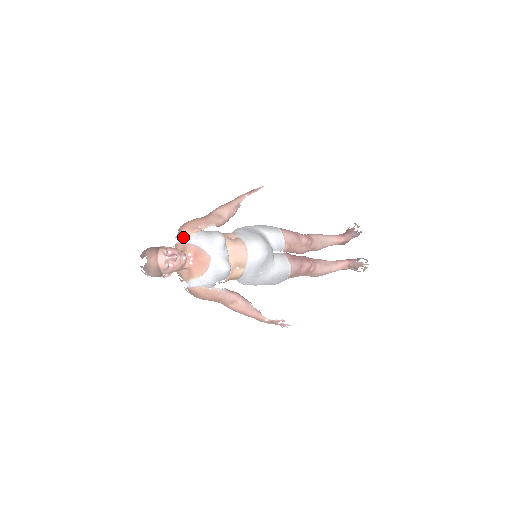
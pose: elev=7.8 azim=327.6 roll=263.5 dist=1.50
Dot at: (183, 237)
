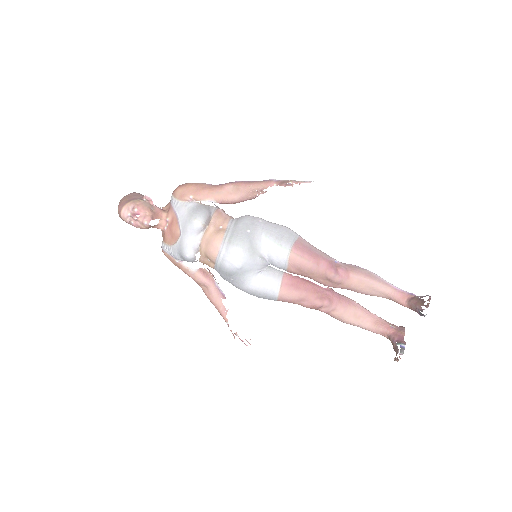
Dot at: (173, 198)
